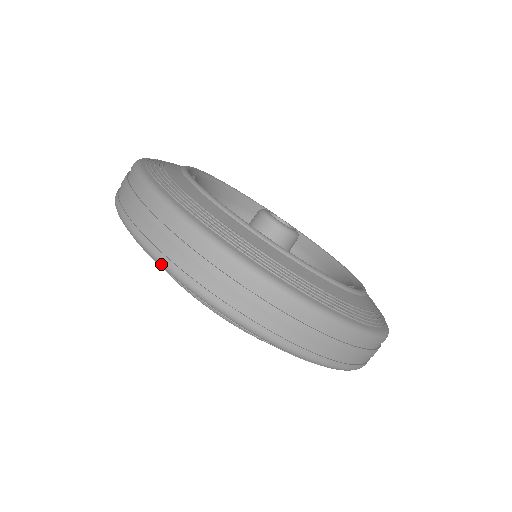
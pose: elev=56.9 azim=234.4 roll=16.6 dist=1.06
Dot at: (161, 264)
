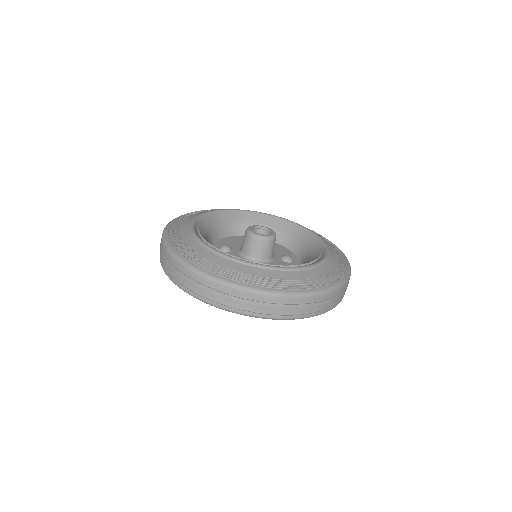
Dot at: occluded
